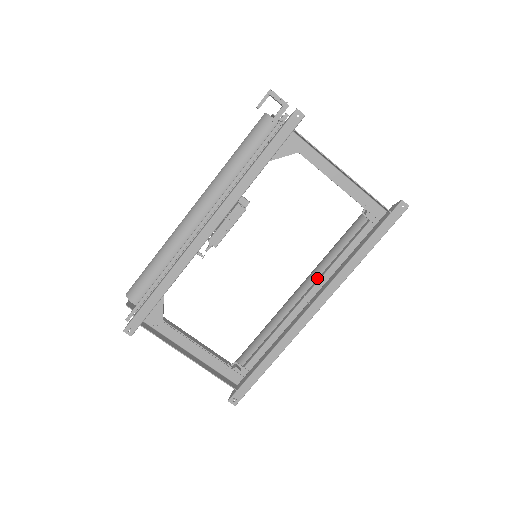
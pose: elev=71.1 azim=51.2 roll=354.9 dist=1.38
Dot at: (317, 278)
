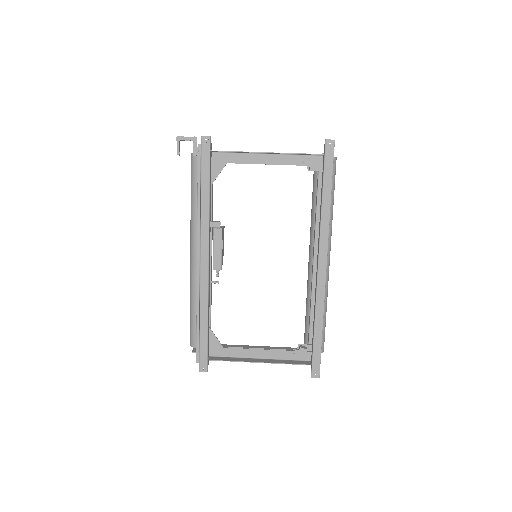
Dot at: occluded
